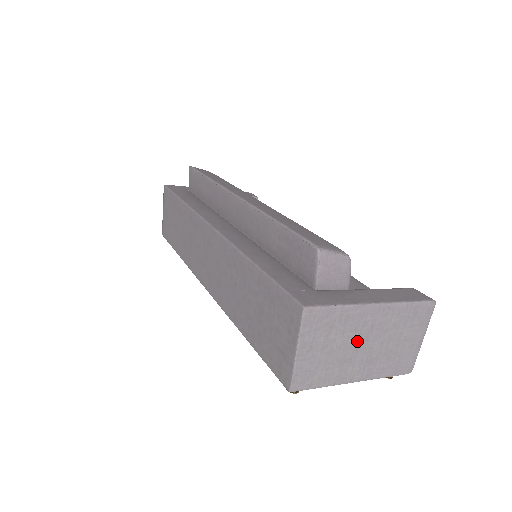
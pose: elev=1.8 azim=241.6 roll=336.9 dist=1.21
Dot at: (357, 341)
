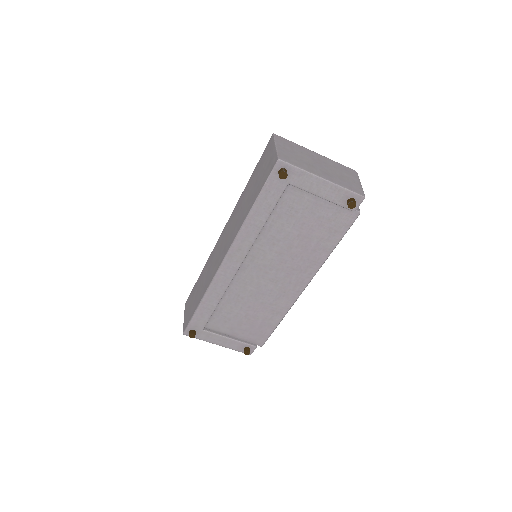
Dot at: (312, 160)
